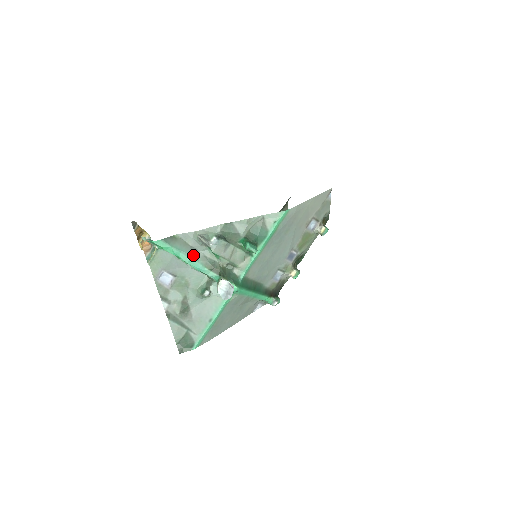
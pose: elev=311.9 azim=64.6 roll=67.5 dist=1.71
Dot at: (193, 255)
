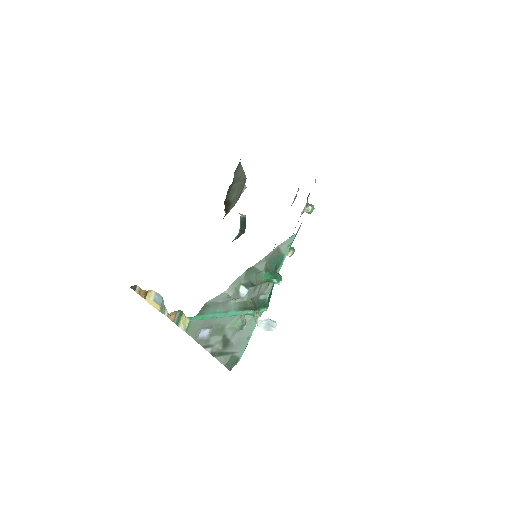
Dot at: (226, 309)
